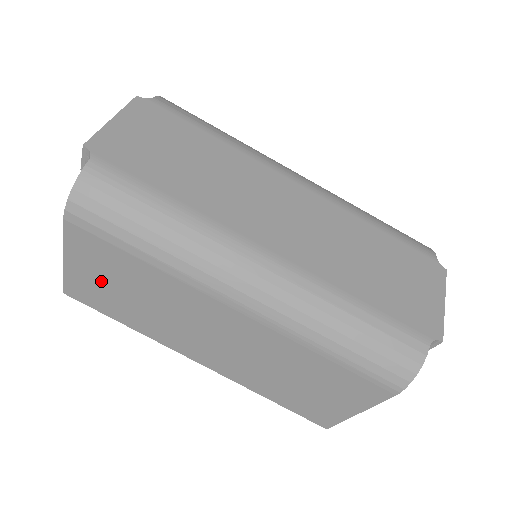
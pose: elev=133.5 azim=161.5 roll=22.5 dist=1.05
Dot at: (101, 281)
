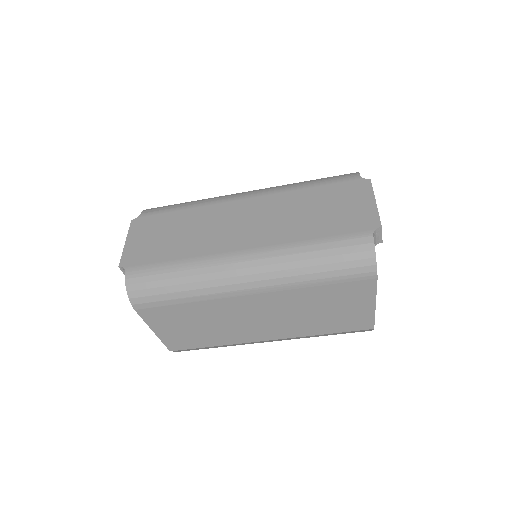
Dot at: (179, 330)
